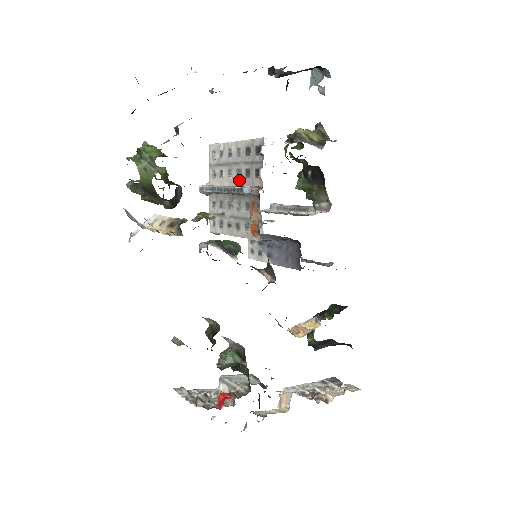
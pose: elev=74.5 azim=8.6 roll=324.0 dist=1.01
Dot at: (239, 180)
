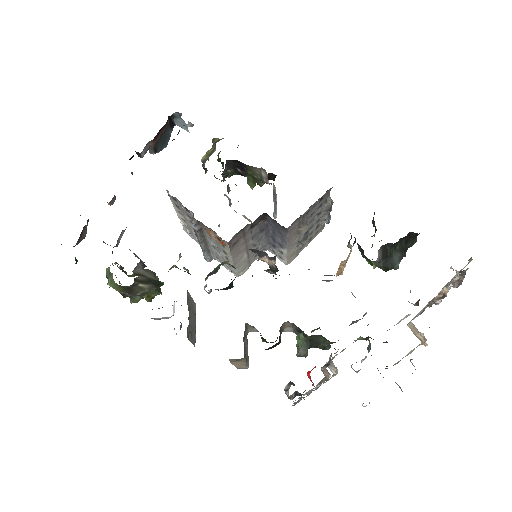
Dot at: occluded
